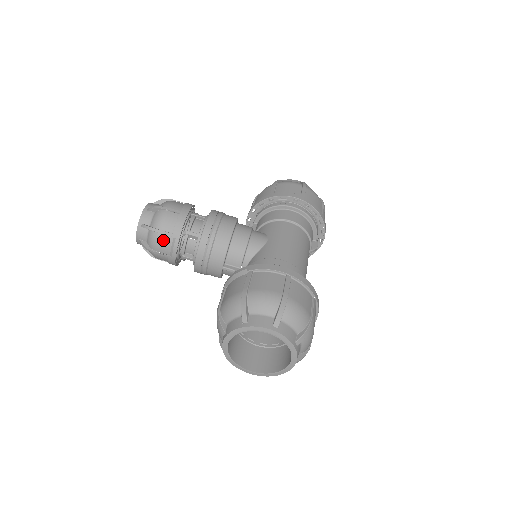
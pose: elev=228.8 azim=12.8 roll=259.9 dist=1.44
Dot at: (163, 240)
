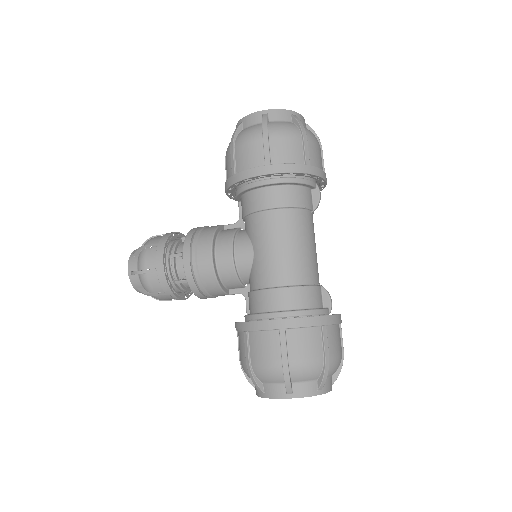
Dot at: (163, 297)
